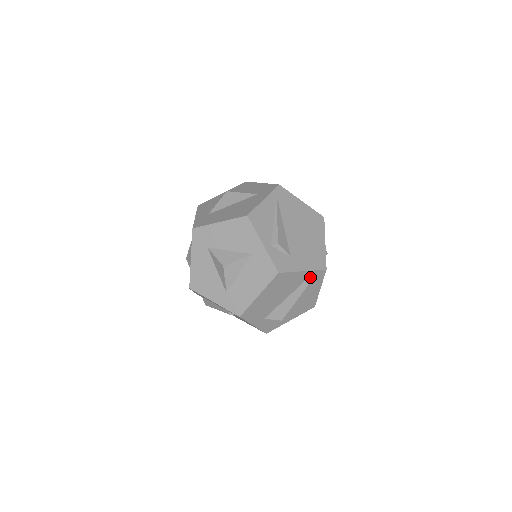
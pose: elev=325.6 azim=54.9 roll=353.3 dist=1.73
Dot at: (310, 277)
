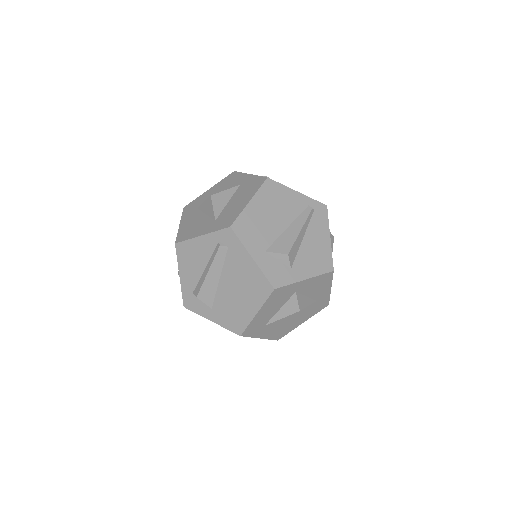
Dot at: (309, 206)
